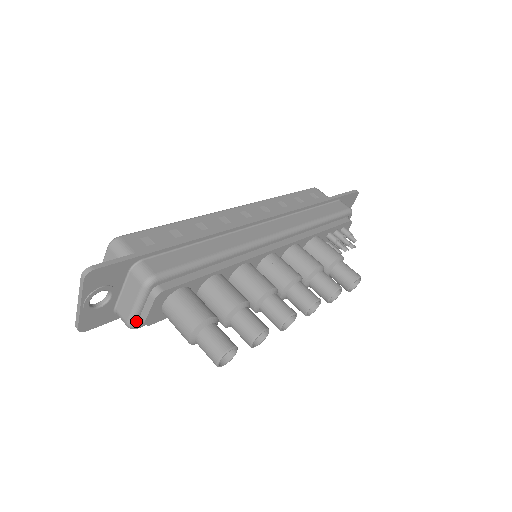
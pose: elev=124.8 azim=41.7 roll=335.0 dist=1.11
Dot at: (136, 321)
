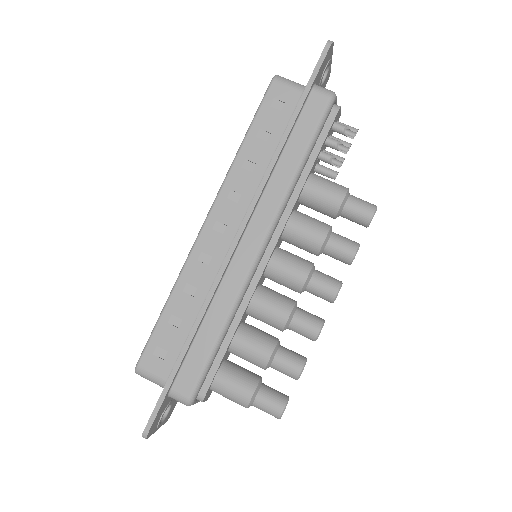
Dot at: occluded
